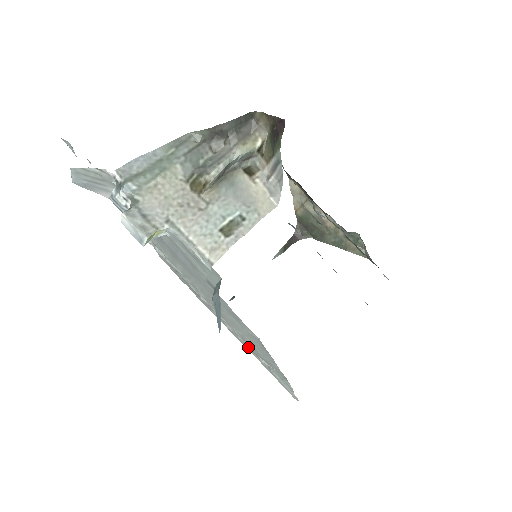
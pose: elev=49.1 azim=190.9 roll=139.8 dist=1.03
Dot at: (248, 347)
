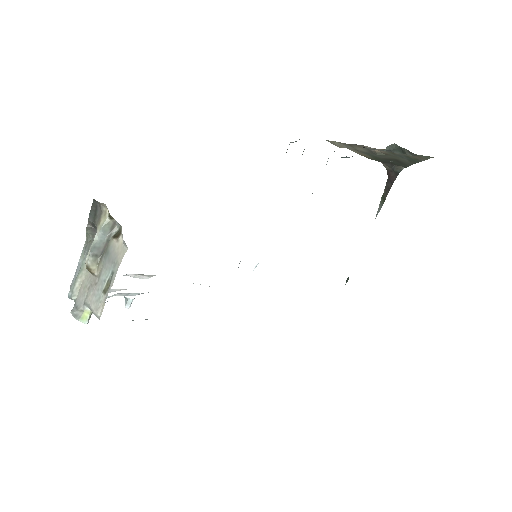
Dot at: occluded
